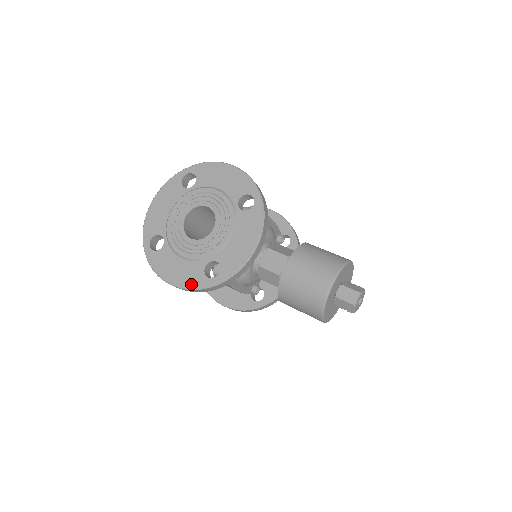
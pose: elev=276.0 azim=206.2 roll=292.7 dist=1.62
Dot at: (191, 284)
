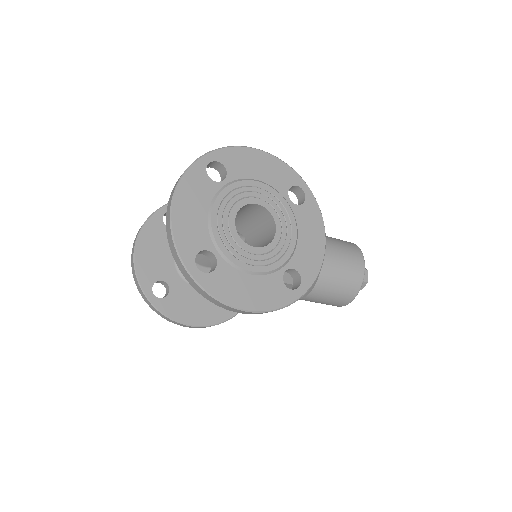
Dot at: (275, 303)
